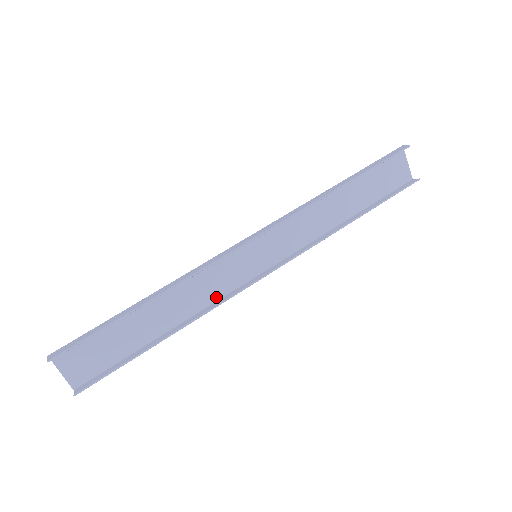
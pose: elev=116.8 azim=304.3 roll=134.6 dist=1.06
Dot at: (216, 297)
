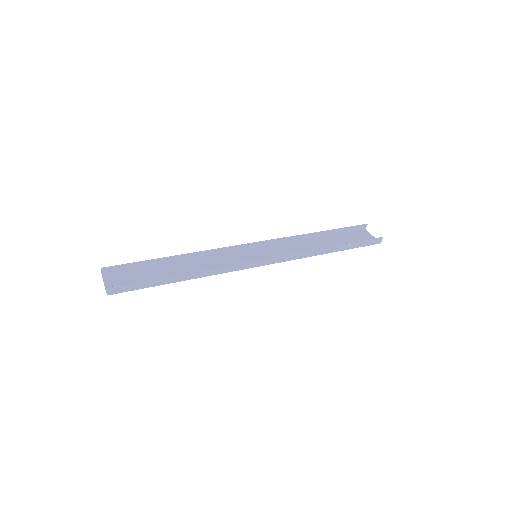
Dot at: (224, 271)
